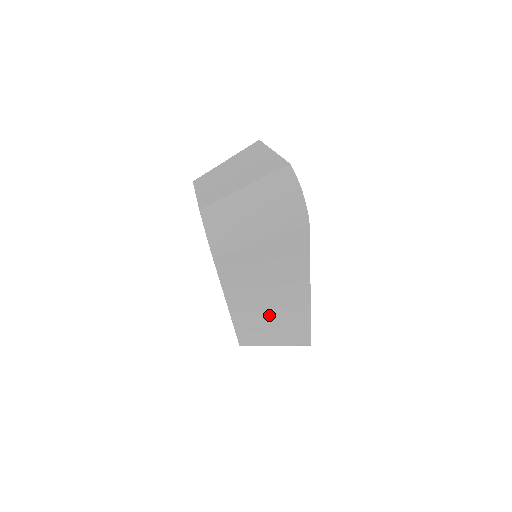
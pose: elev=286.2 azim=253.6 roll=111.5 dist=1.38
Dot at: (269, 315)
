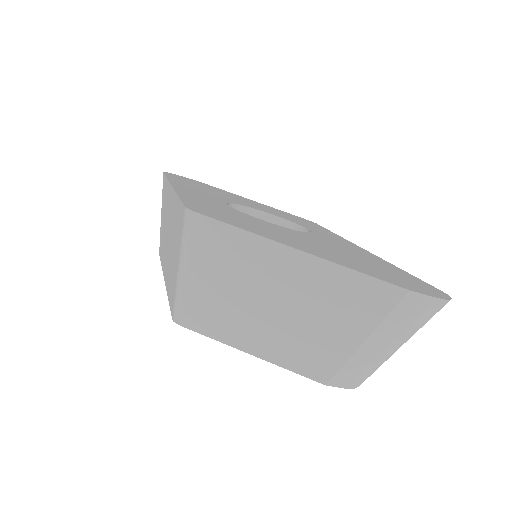
Dot at: occluded
